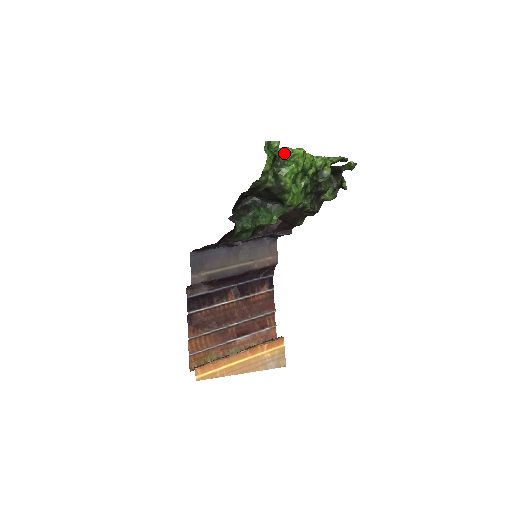
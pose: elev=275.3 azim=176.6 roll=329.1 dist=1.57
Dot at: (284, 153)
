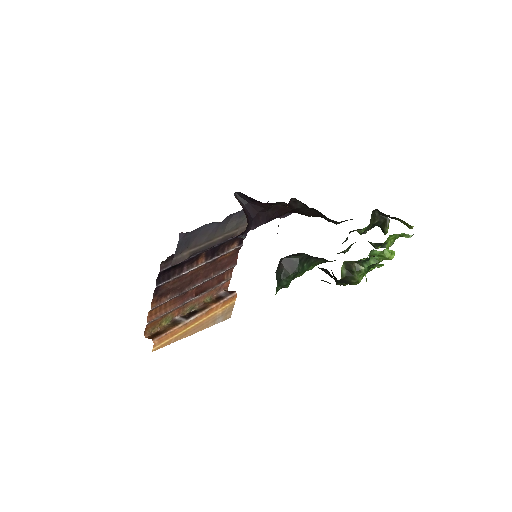
Dot at: occluded
